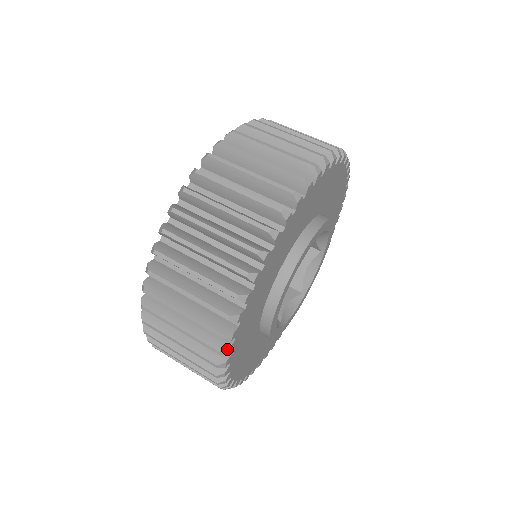
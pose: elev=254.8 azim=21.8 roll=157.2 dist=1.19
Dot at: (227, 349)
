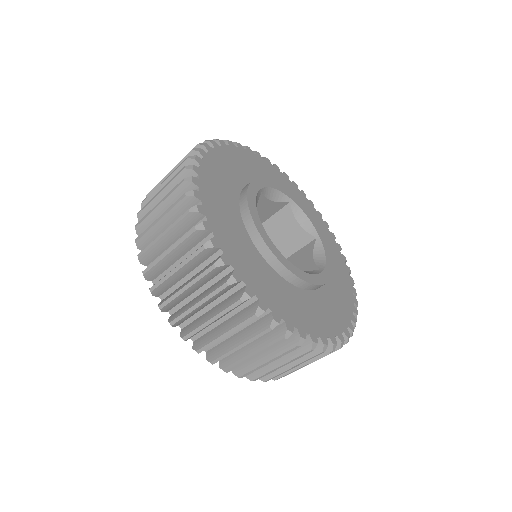
Dot at: (272, 320)
